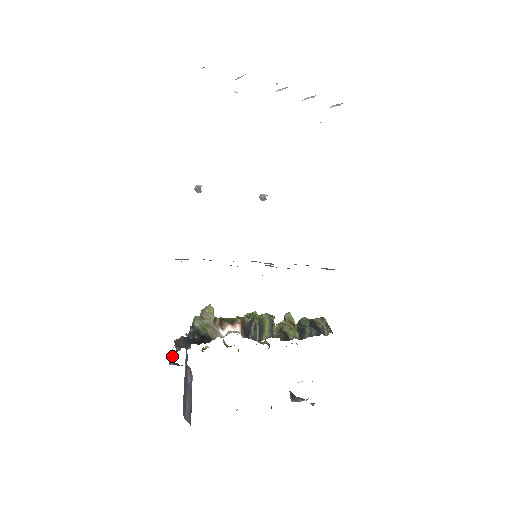
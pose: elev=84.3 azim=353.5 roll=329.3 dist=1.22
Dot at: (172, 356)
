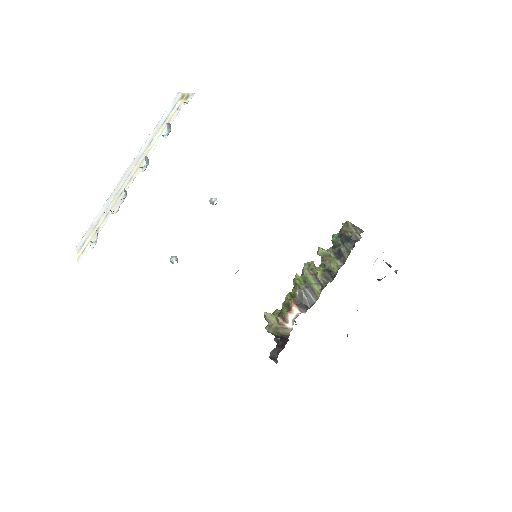
Dot at: occluded
